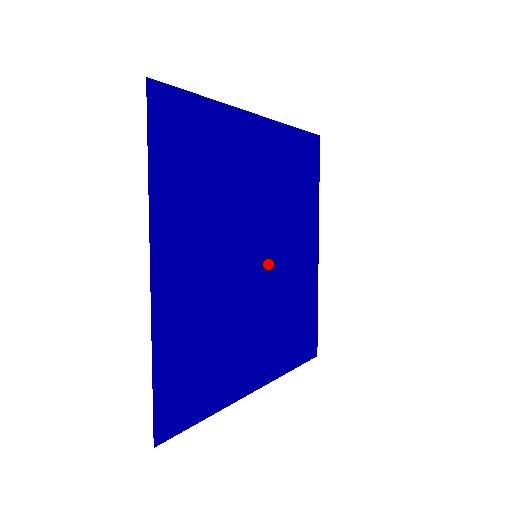
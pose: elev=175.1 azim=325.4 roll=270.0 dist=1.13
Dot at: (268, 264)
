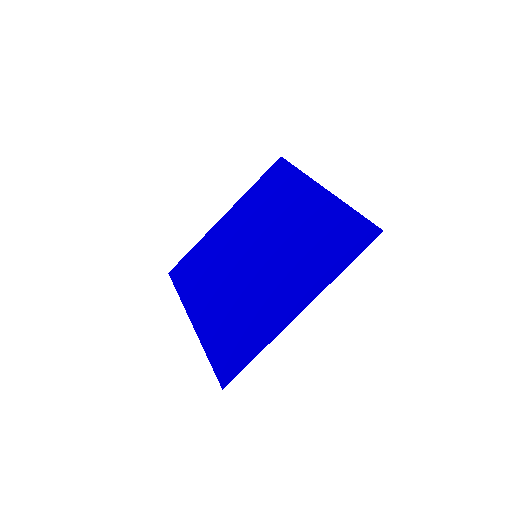
Dot at: (245, 253)
